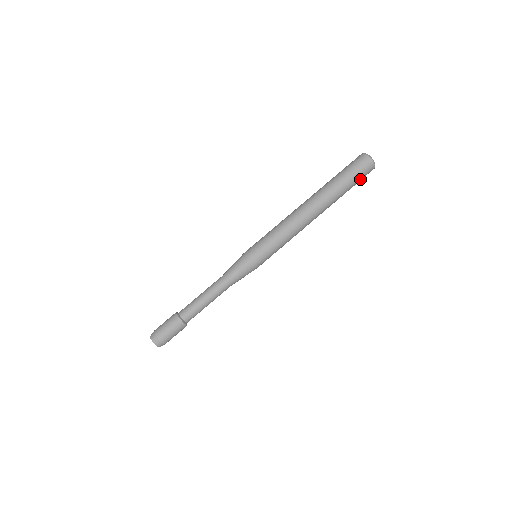
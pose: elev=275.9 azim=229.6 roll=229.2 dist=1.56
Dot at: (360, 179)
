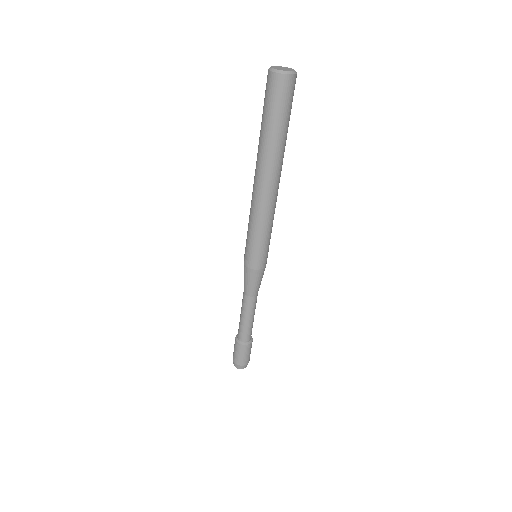
Dot at: (291, 104)
